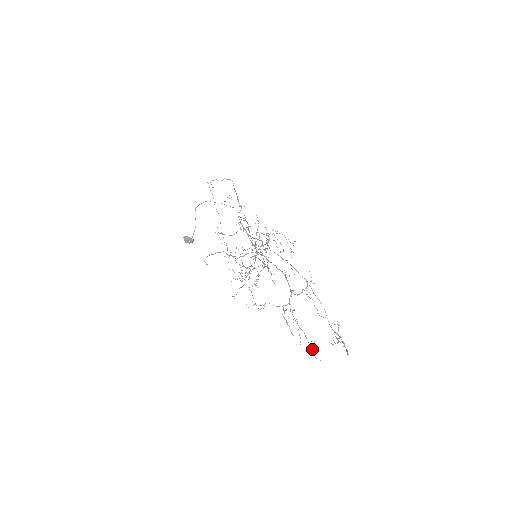
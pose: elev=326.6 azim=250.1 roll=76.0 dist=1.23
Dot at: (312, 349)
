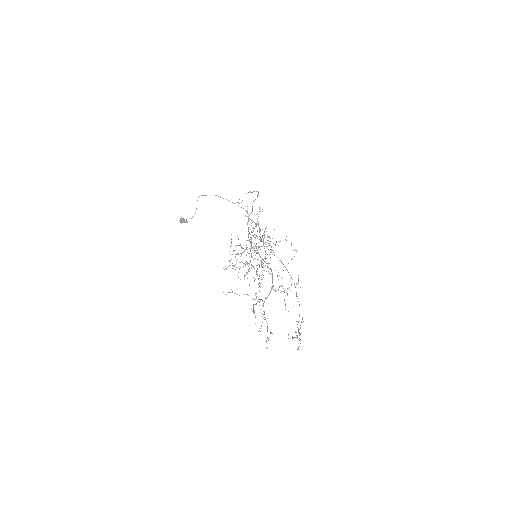
Dot at: (268, 340)
